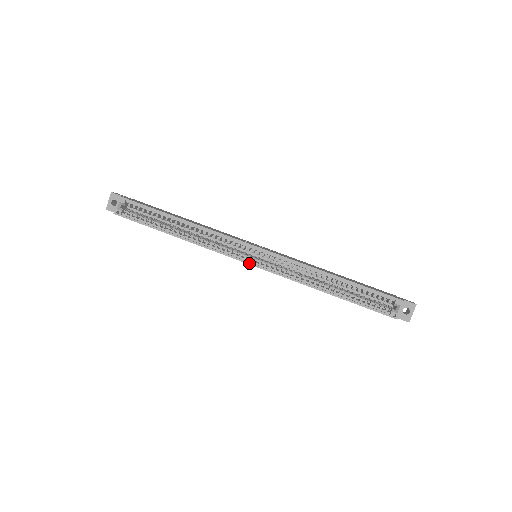
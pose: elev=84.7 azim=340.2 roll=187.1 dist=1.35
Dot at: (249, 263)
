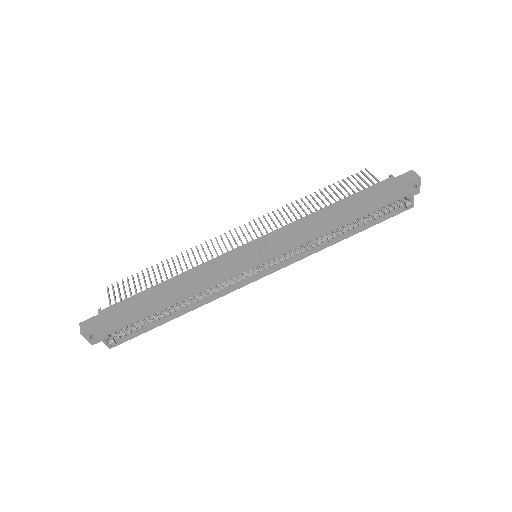
Dot at: (263, 276)
